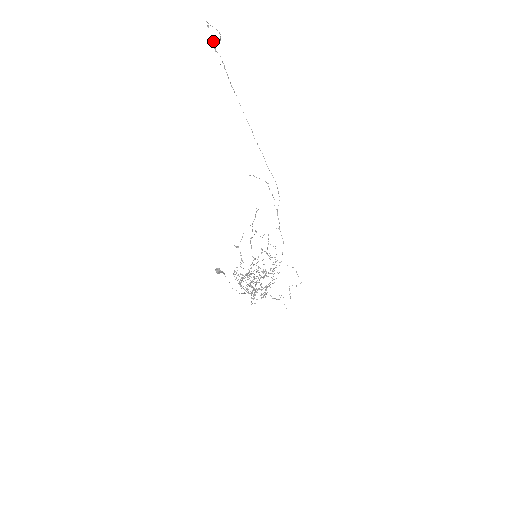
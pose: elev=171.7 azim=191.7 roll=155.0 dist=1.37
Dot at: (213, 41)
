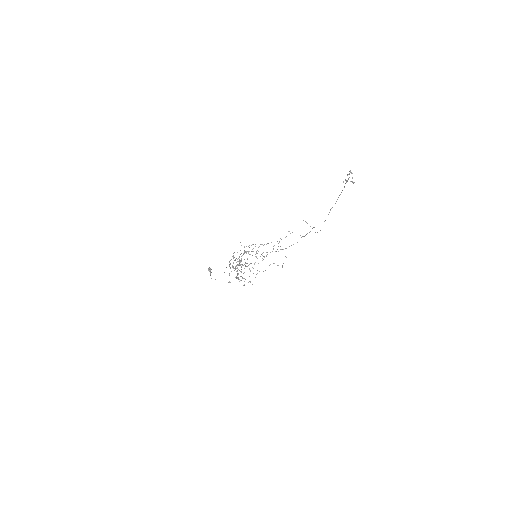
Dot at: (351, 172)
